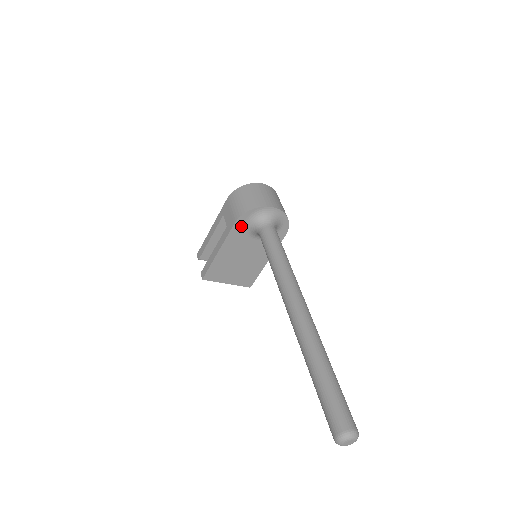
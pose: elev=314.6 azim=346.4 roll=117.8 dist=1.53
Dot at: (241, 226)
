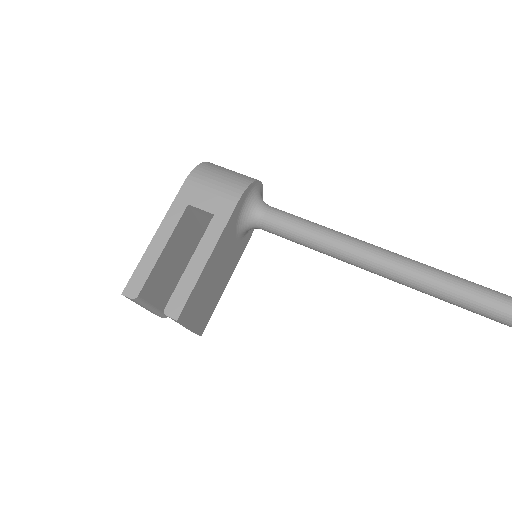
Dot at: (238, 209)
